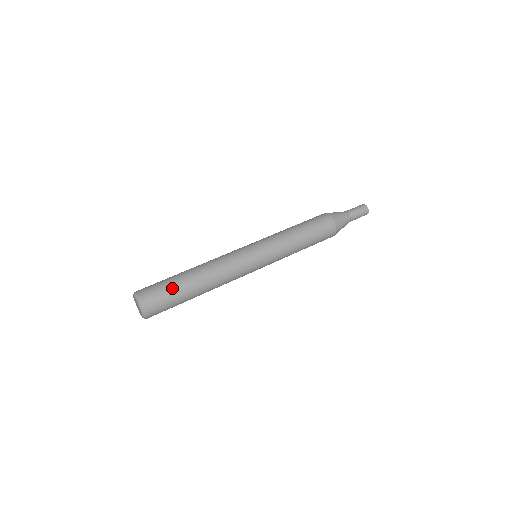
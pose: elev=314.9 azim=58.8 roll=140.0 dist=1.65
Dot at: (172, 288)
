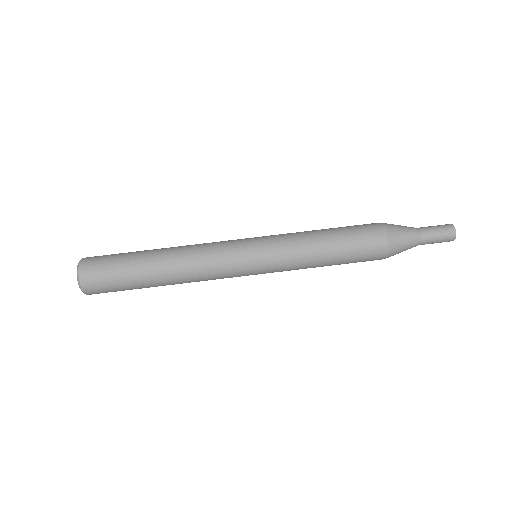
Dot at: (123, 270)
